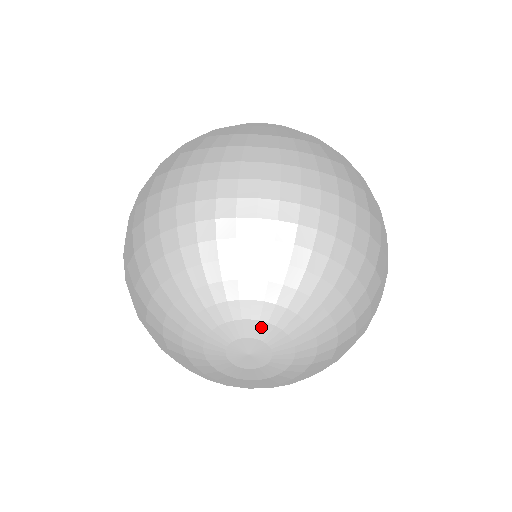
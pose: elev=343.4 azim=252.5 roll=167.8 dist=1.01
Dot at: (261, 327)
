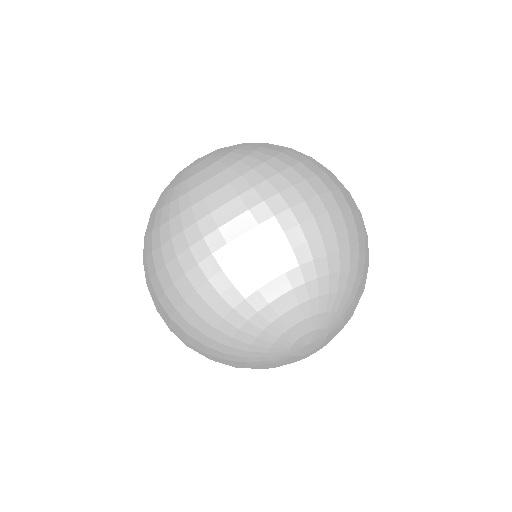
Dot at: (302, 325)
